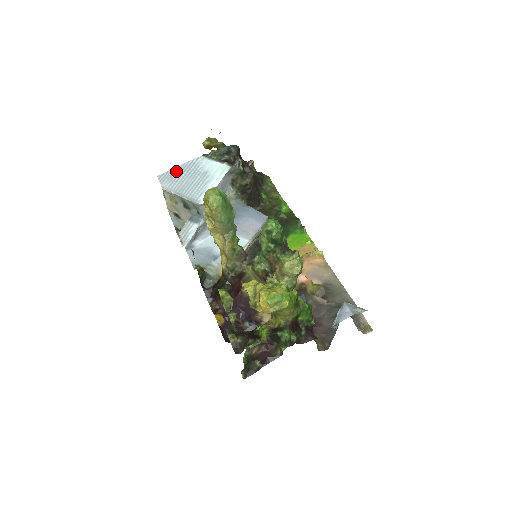
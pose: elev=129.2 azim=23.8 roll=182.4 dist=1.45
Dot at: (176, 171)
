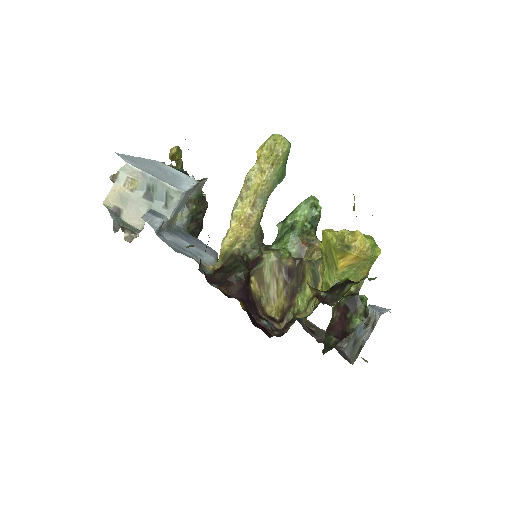
Dot at: (138, 159)
